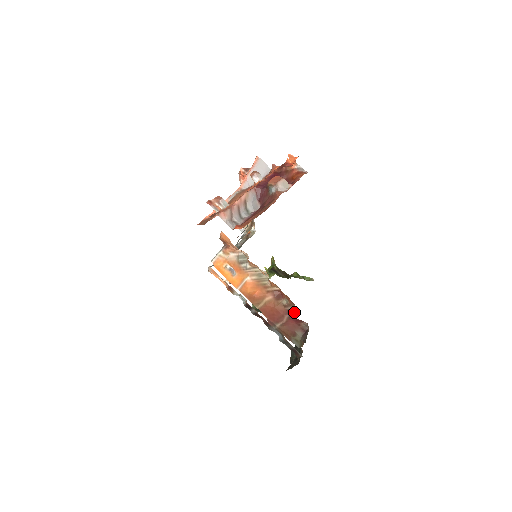
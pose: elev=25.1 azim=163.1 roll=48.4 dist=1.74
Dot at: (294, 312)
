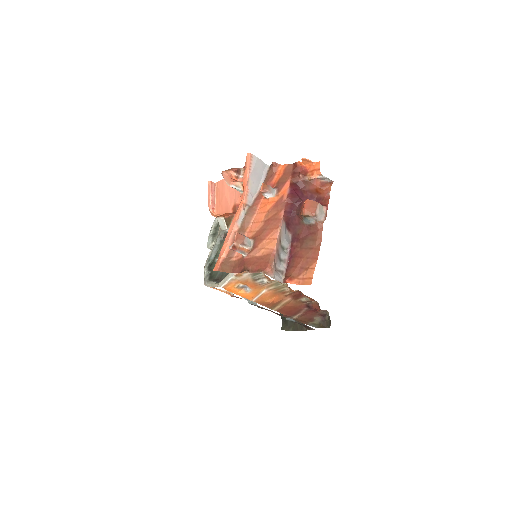
Dot at: (316, 307)
